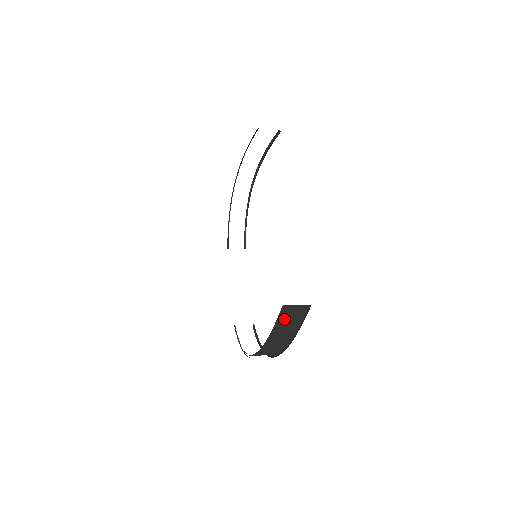
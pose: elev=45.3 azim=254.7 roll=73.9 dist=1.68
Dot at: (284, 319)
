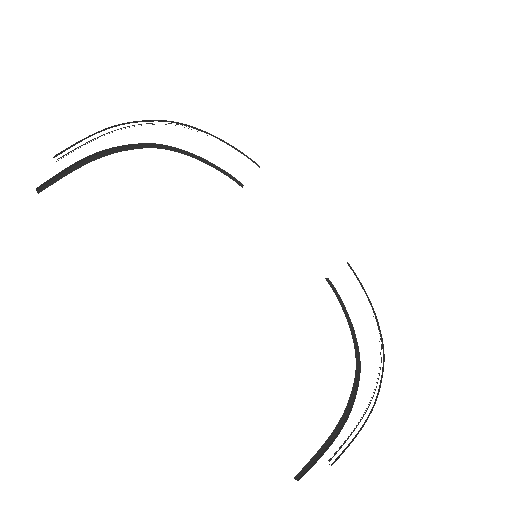
Dot at: occluded
